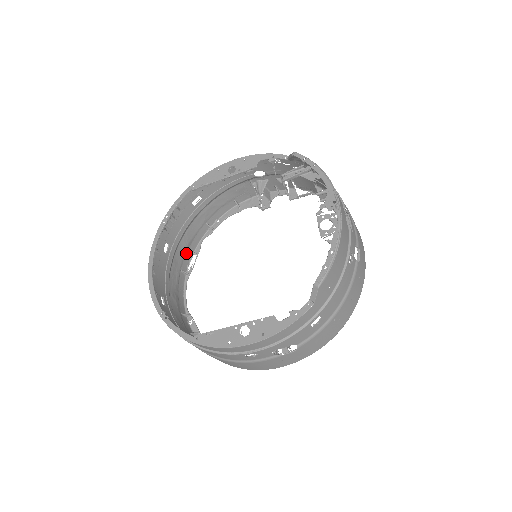
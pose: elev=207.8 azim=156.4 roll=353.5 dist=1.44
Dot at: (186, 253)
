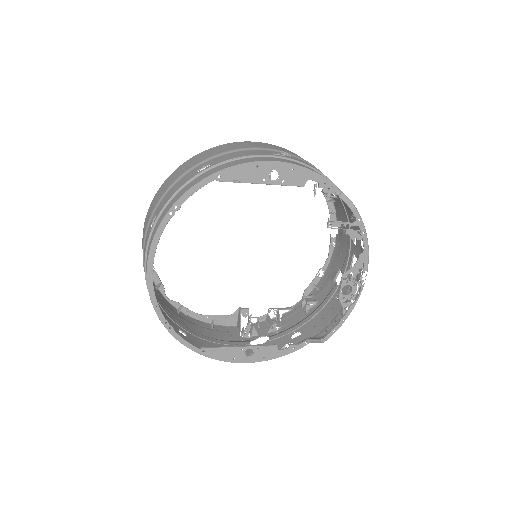
Dot at: occluded
